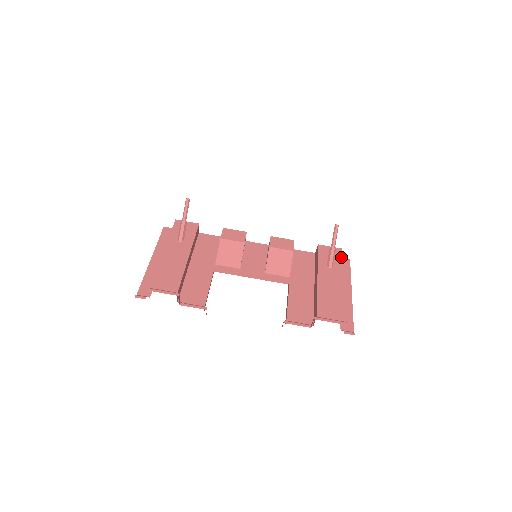
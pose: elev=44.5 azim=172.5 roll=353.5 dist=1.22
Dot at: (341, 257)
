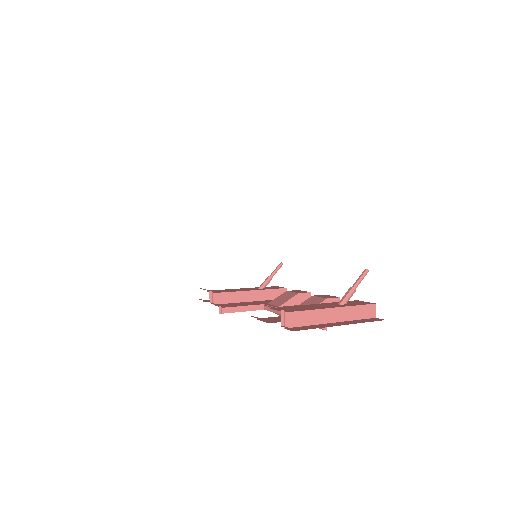
Dot at: (363, 304)
